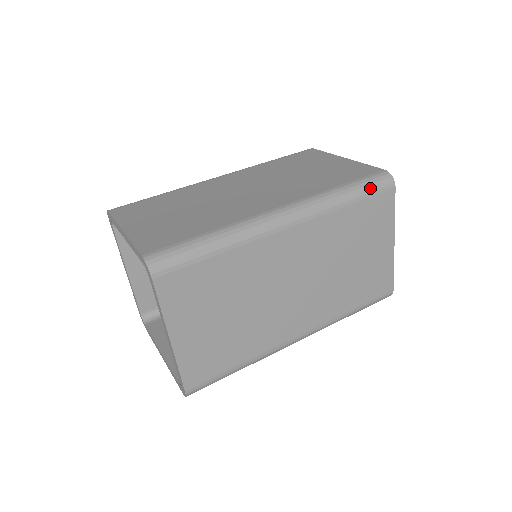
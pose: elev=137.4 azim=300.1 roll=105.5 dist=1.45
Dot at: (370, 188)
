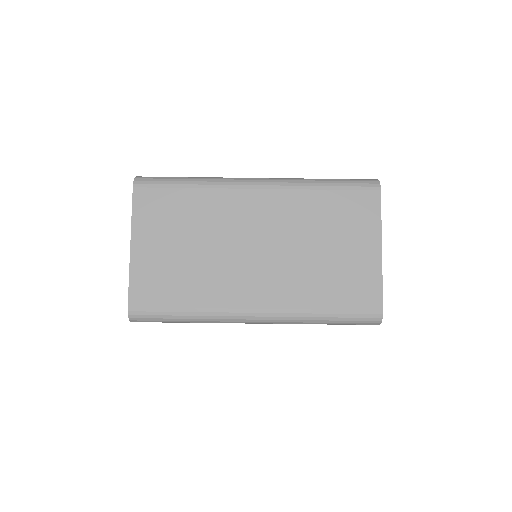
Dot at: (351, 323)
